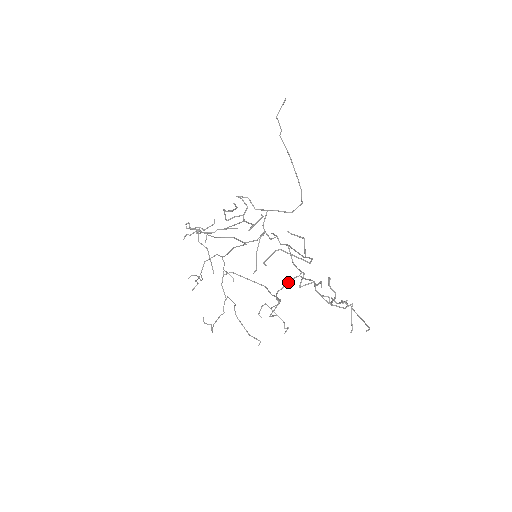
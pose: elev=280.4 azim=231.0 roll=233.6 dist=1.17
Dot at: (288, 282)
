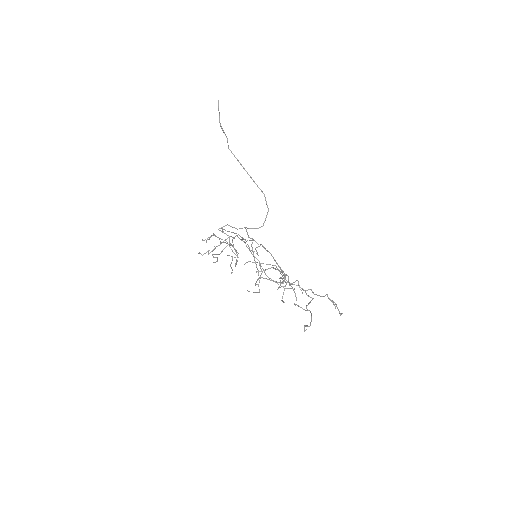
Dot at: (280, 284)
